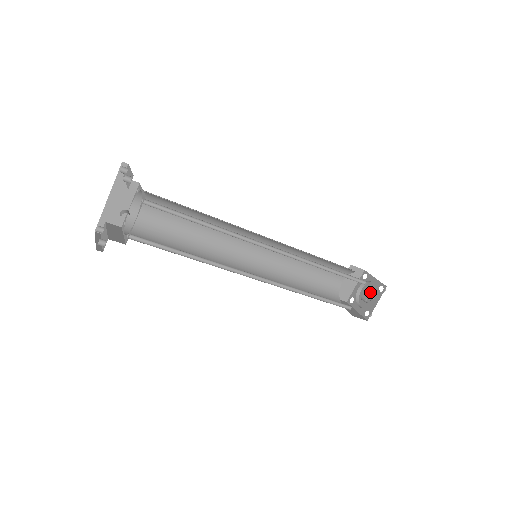
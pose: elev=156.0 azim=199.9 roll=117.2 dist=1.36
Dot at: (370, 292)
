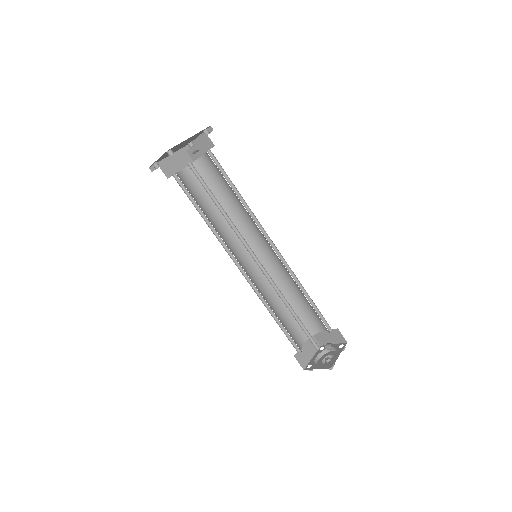
Dot at: occluded
